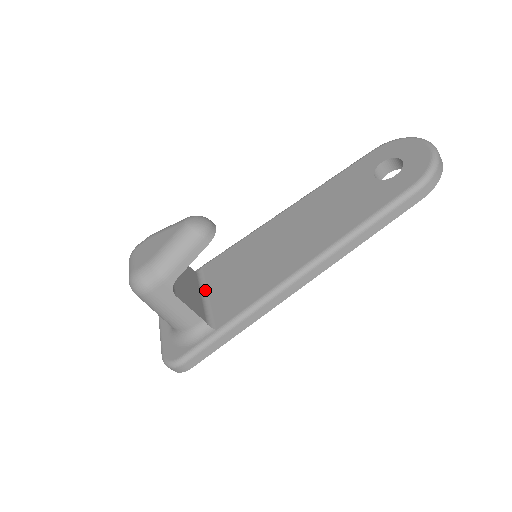
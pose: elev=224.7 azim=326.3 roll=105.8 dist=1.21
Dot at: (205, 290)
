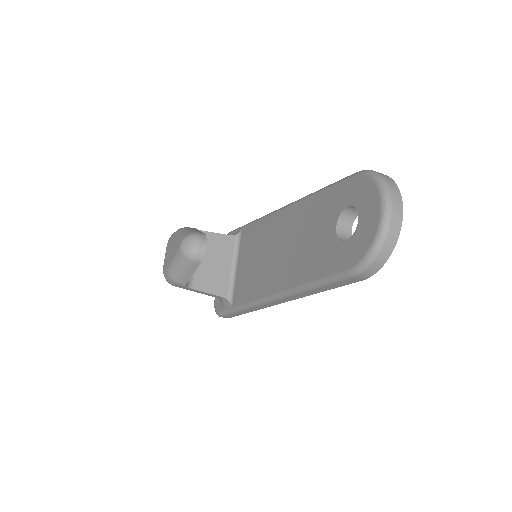
Dot at: (237, 259)
